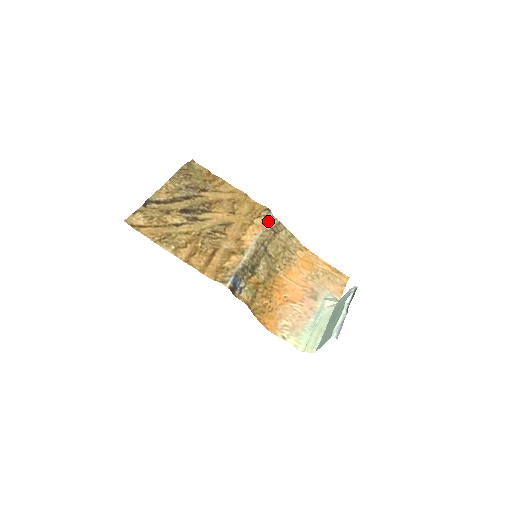
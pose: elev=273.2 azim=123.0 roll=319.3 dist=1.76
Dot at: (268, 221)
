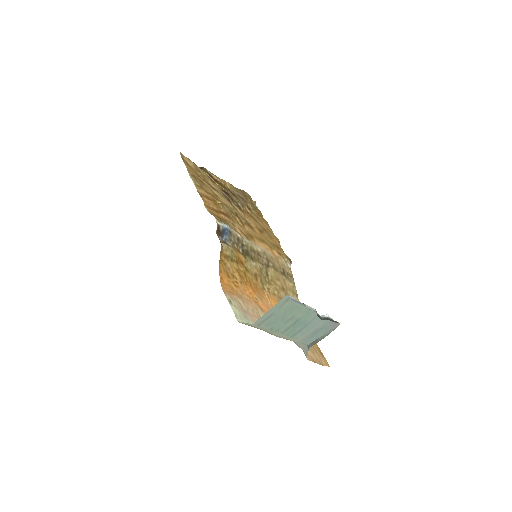
Dot at: (284, 264)
